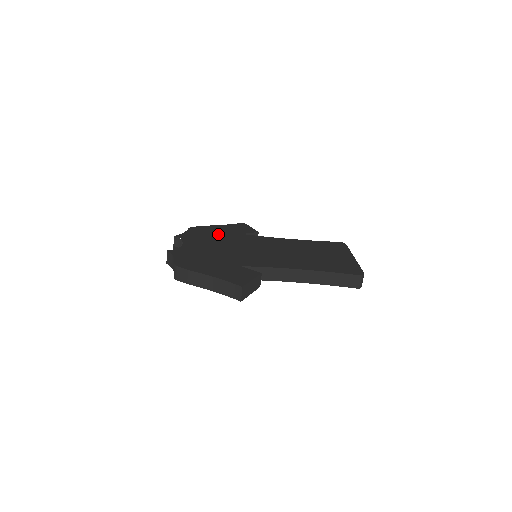
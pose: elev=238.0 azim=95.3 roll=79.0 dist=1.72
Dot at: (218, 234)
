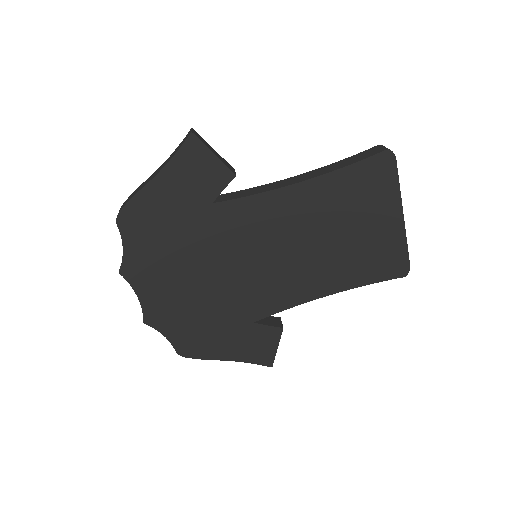
Dot at: occluded
